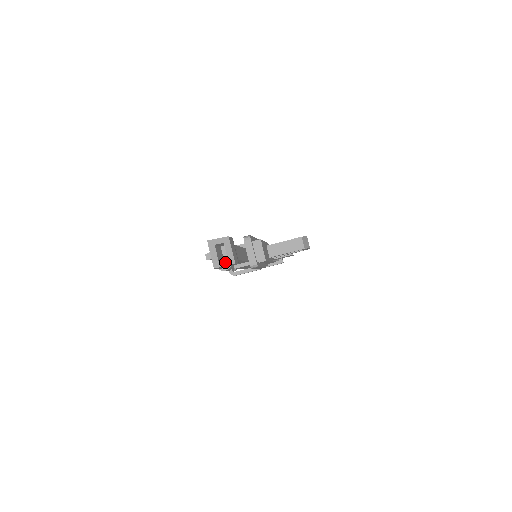
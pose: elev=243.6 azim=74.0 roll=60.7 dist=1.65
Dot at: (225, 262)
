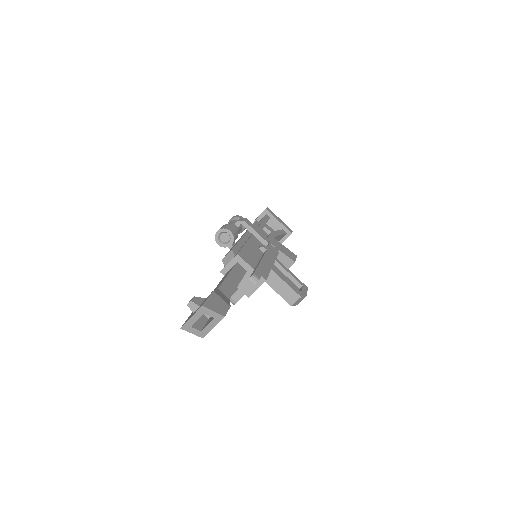
Dot at: (196, 331)
